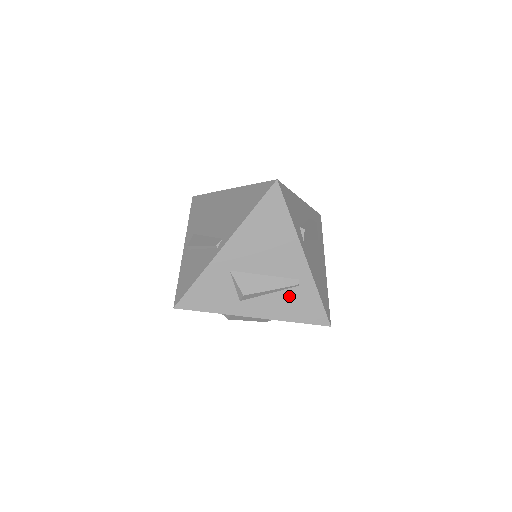
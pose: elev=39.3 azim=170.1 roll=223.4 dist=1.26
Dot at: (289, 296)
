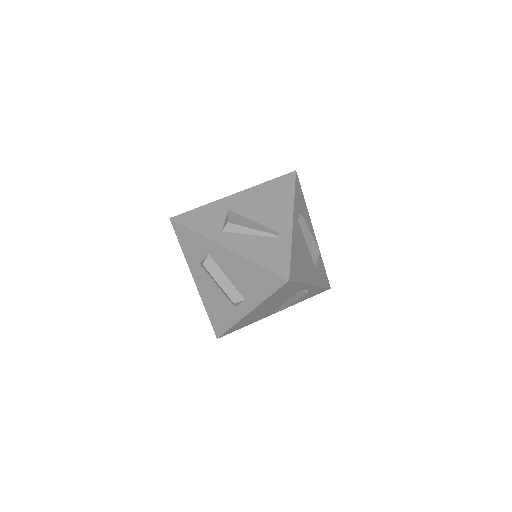
Dot at: (264, 242)
